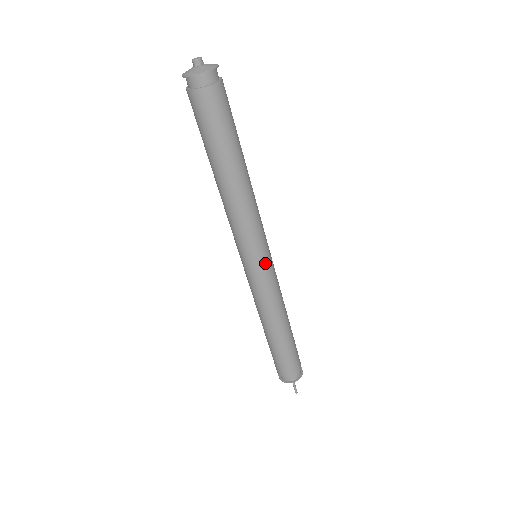
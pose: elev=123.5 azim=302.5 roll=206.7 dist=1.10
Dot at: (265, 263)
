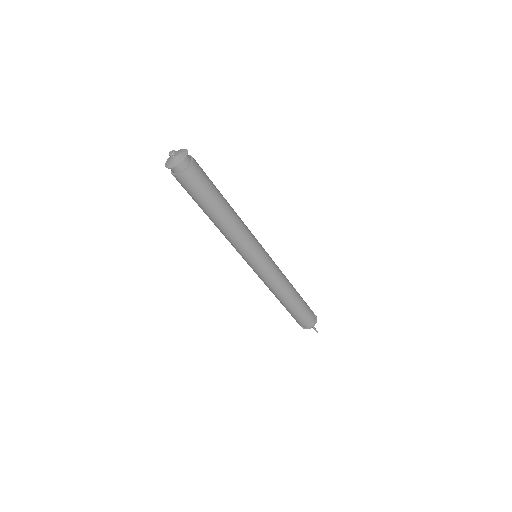
Dot at: (263, 261)
